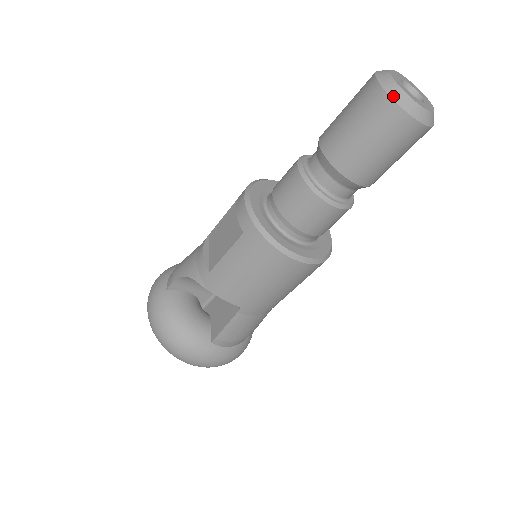
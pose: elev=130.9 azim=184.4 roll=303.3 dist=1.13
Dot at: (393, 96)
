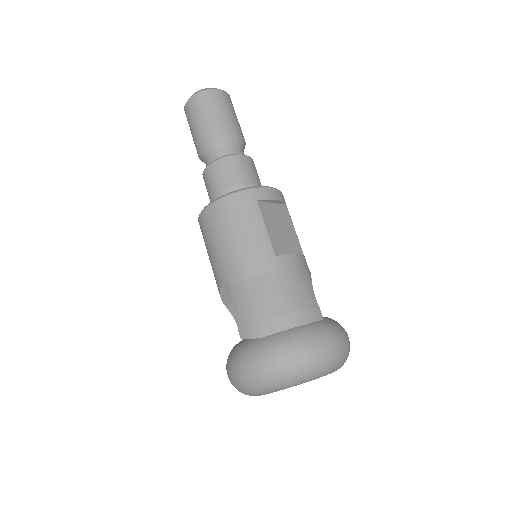
Dot at: occluded
